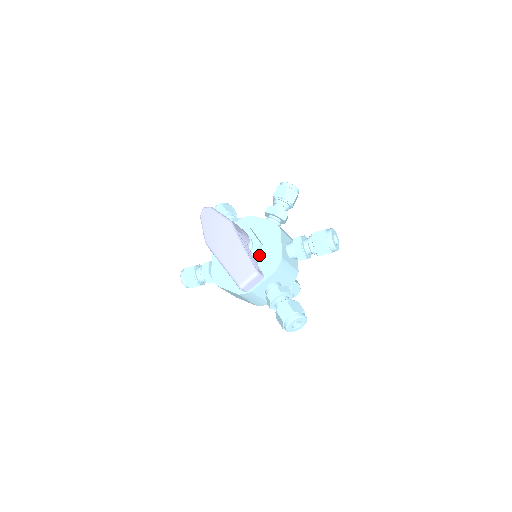
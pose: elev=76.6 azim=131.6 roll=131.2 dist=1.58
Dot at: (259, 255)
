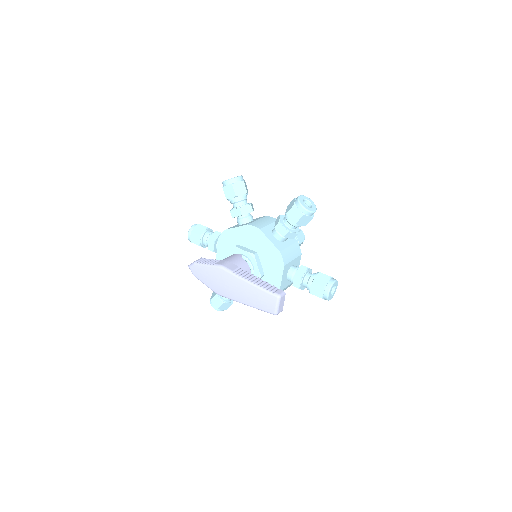
Dot at: (260, 260)
